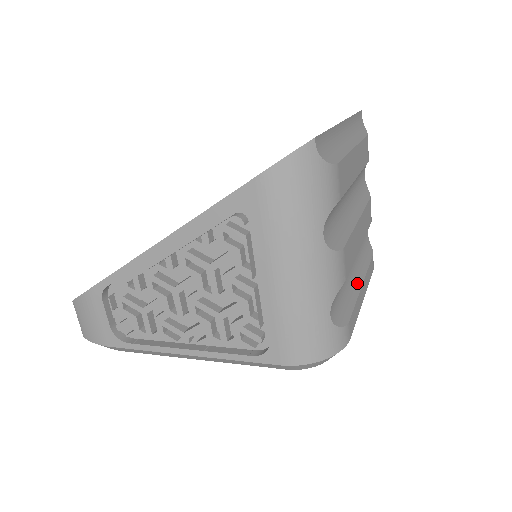
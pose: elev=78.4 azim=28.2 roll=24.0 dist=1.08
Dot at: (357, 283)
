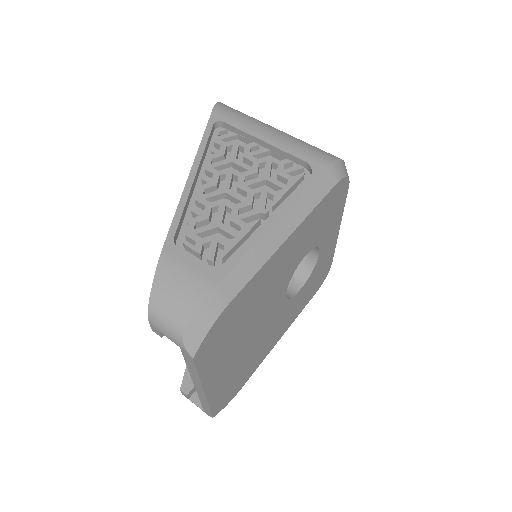
Dot at: occluded
